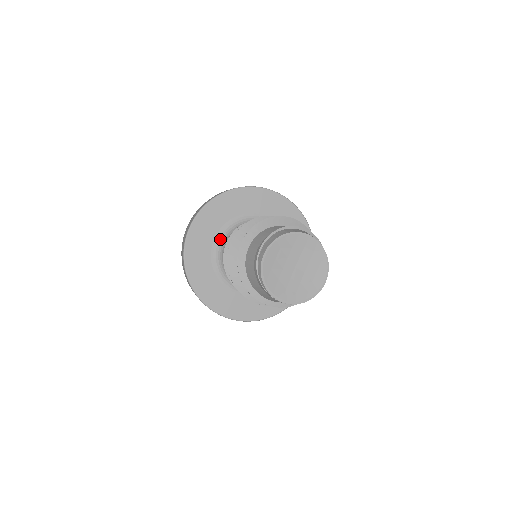
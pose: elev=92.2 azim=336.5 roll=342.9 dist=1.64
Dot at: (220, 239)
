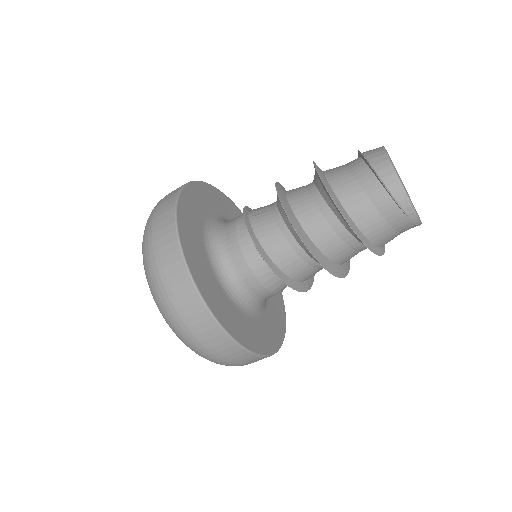
Dot at: (226, 285)
